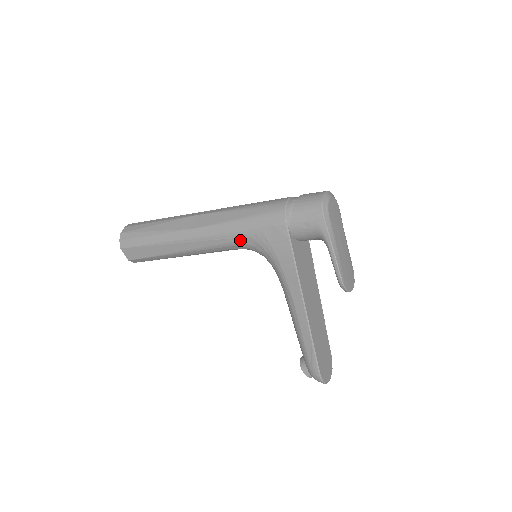
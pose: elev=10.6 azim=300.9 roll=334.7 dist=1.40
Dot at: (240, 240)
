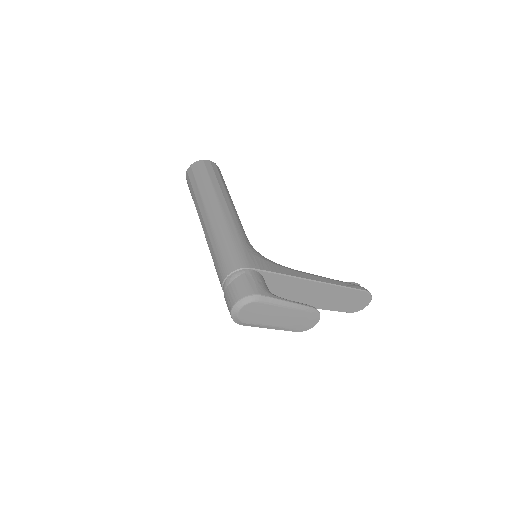
Dot at: occluded
